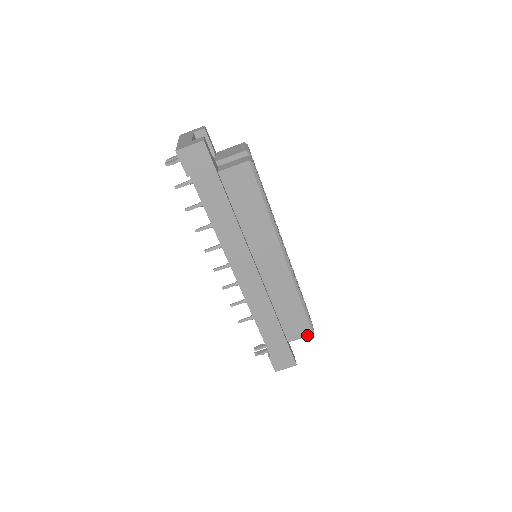
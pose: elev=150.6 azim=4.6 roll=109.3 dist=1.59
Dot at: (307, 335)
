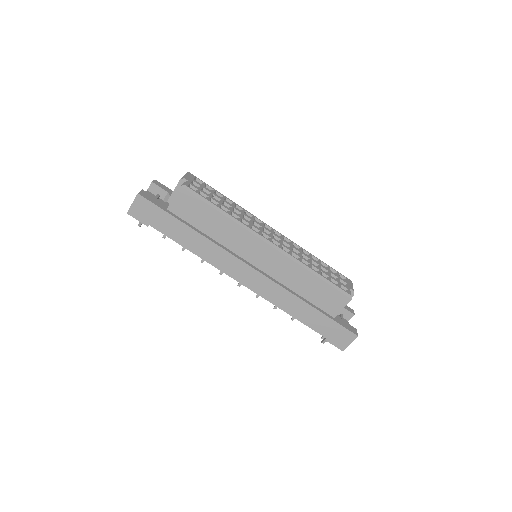
Dot at: (346, 303)
